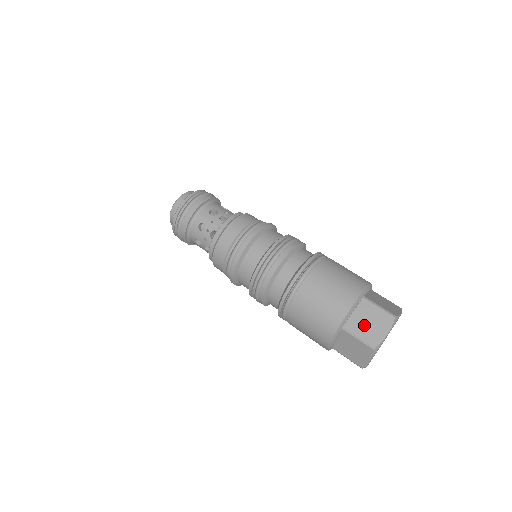
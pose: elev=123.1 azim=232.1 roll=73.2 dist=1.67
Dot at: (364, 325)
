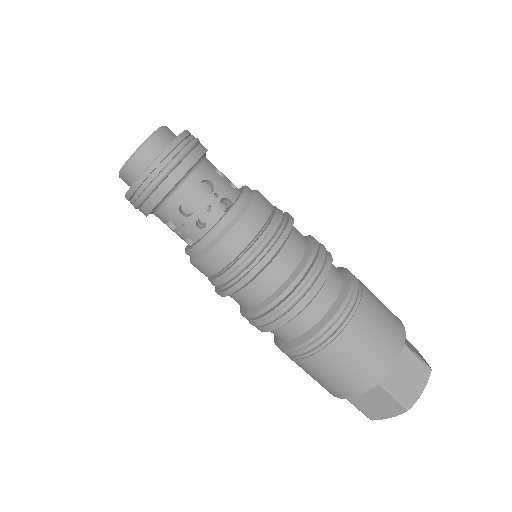
Dot at: (368, 403)
